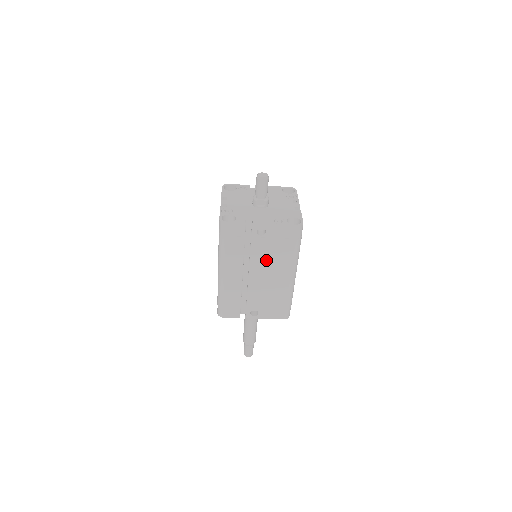
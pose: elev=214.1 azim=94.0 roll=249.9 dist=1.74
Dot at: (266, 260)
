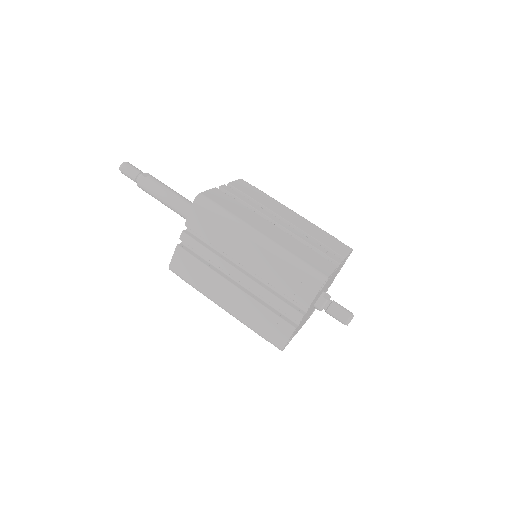
Dot at: occluded
